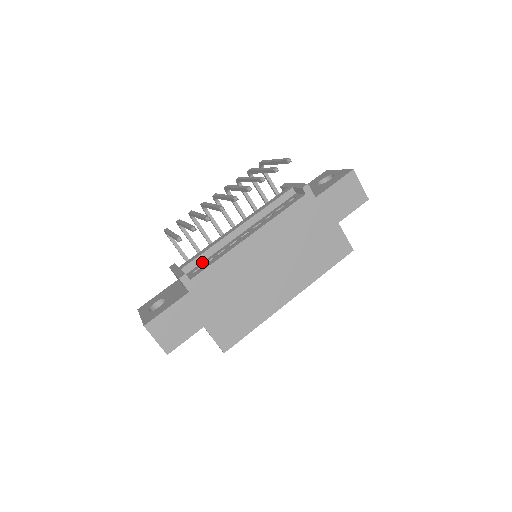
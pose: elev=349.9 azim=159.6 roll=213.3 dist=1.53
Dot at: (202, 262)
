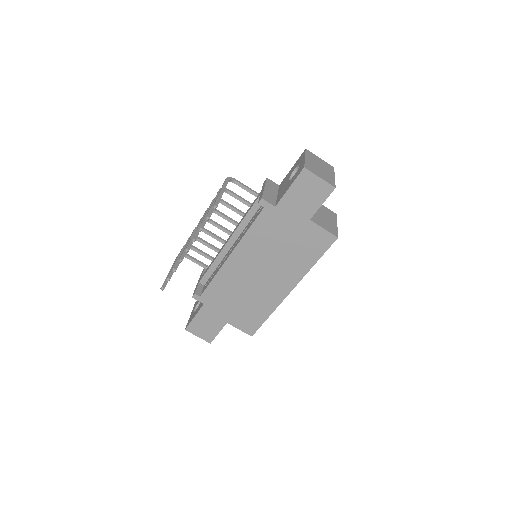
Dot at: (212, 274)
